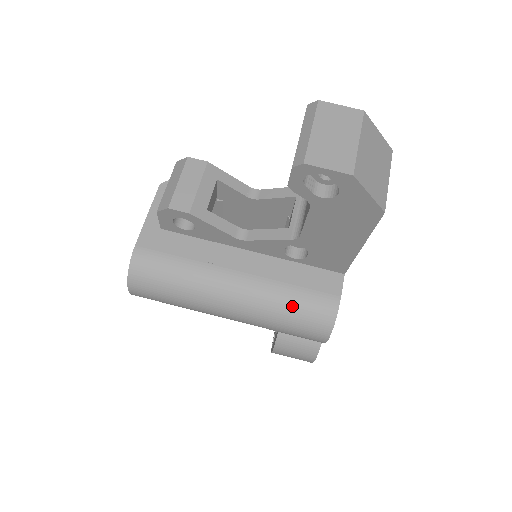
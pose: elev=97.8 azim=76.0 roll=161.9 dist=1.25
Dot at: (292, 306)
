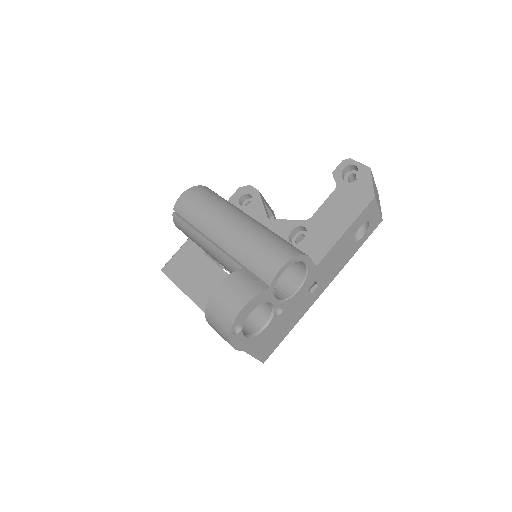
Dot at: (277, 238)
